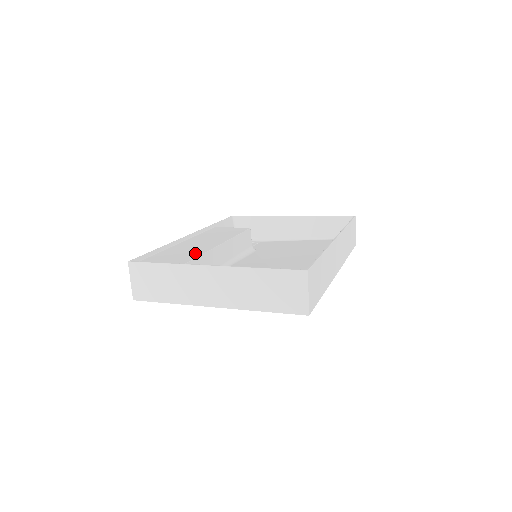
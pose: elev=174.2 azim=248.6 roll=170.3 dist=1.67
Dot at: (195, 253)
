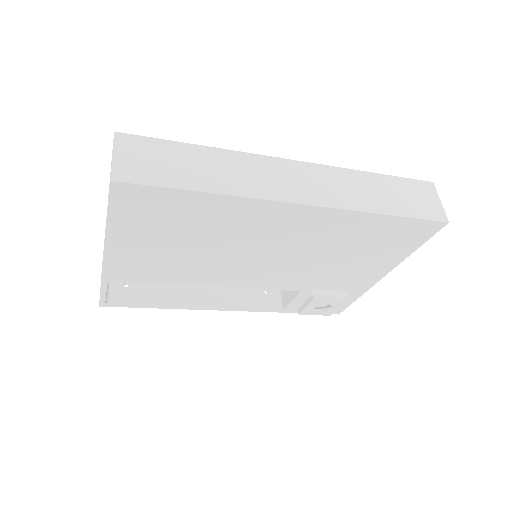
Dot at: occluded
